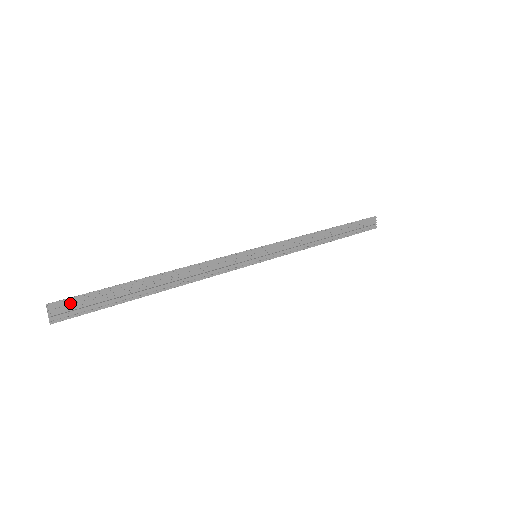
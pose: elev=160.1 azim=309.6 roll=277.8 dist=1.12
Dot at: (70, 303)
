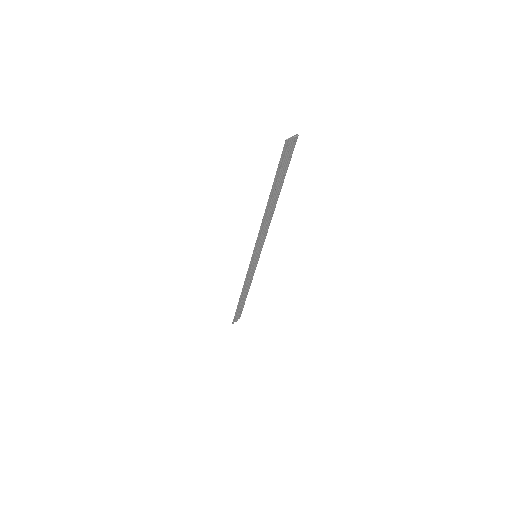
Dot at: (290, 149)
